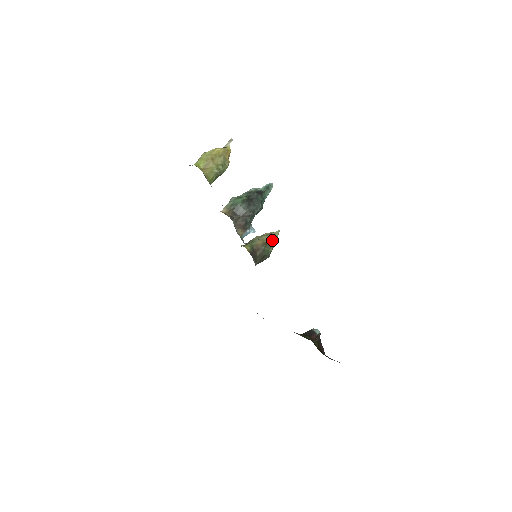
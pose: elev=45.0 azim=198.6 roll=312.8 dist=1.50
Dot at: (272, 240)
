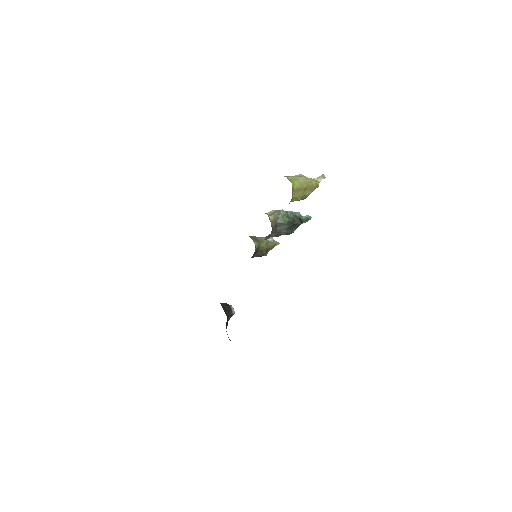
Dot at: (272, 248)
